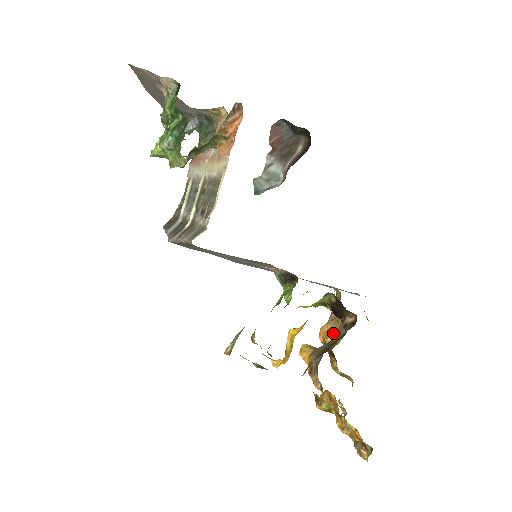
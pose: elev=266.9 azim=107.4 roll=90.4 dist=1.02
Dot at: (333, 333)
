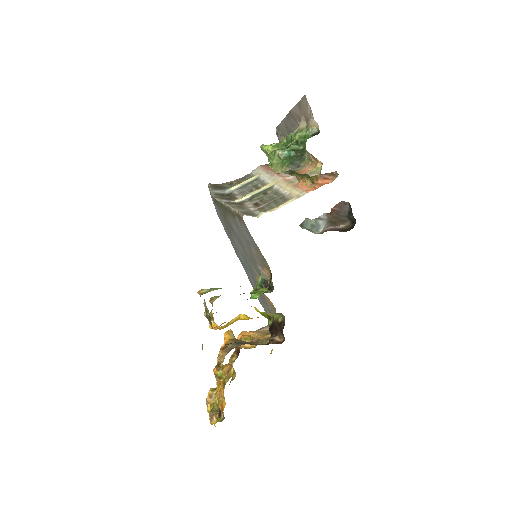
Dot at: (254, 339)
